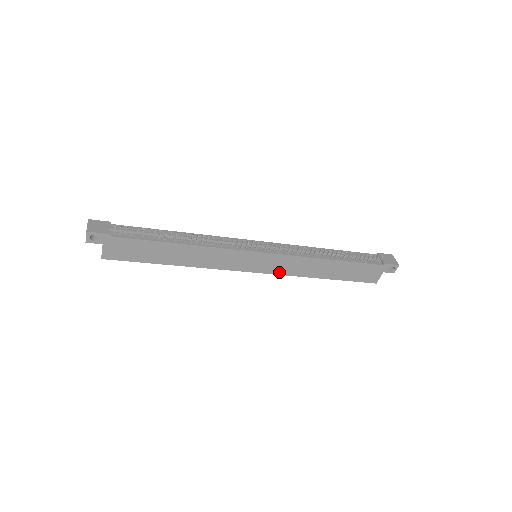
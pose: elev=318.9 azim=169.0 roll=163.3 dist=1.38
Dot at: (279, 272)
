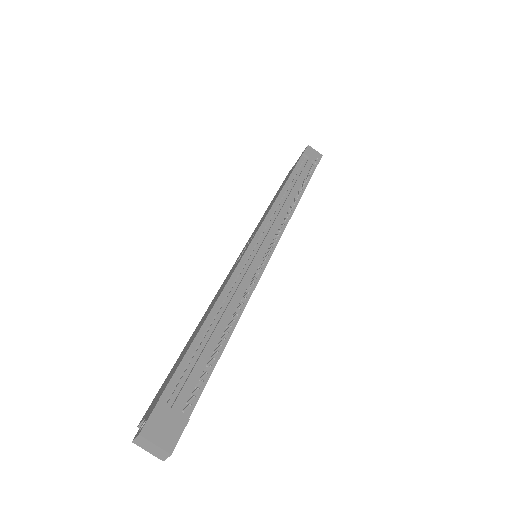
Dot at: occluded
